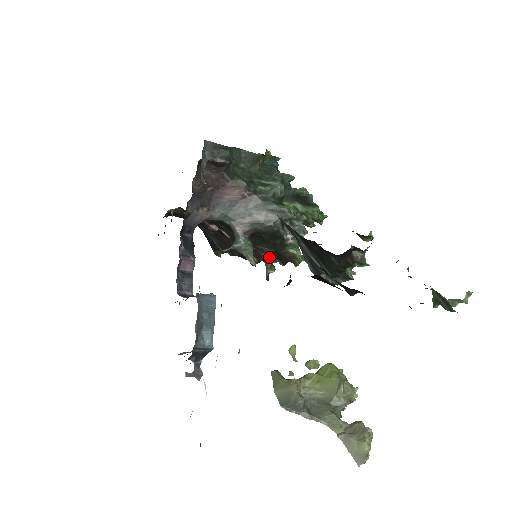
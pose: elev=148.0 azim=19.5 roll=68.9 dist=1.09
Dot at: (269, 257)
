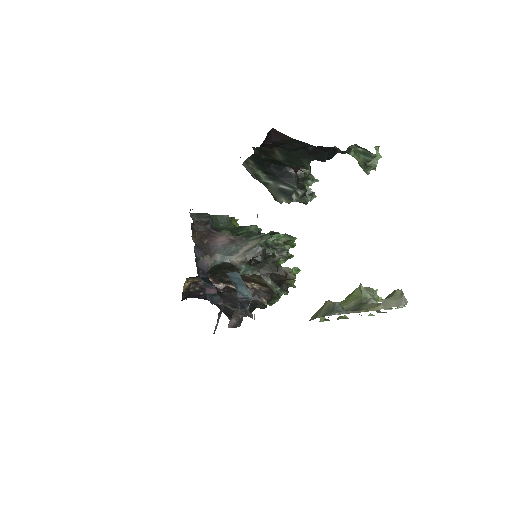
Dot at: occluded
